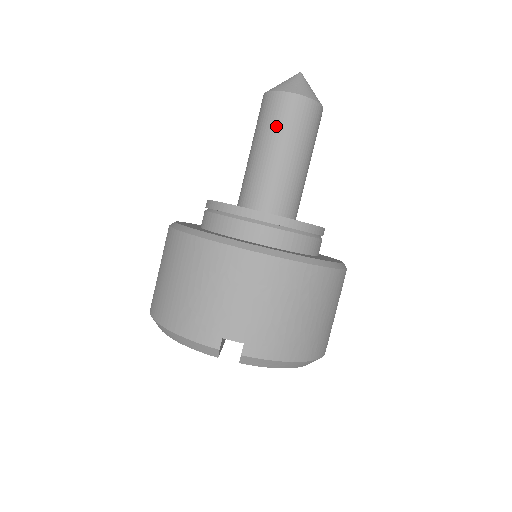
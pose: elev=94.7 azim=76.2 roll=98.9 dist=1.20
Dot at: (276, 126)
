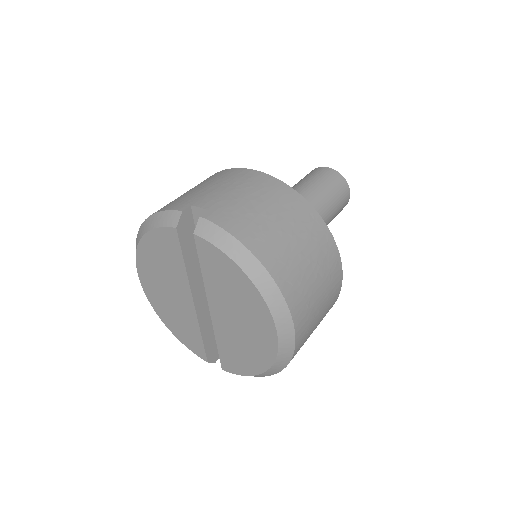
Dot at: (307, 178)
